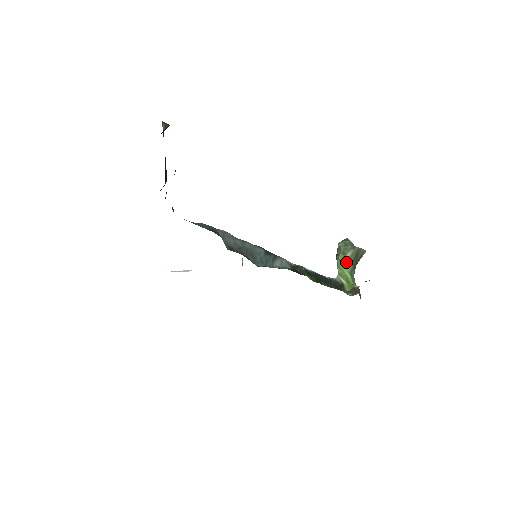
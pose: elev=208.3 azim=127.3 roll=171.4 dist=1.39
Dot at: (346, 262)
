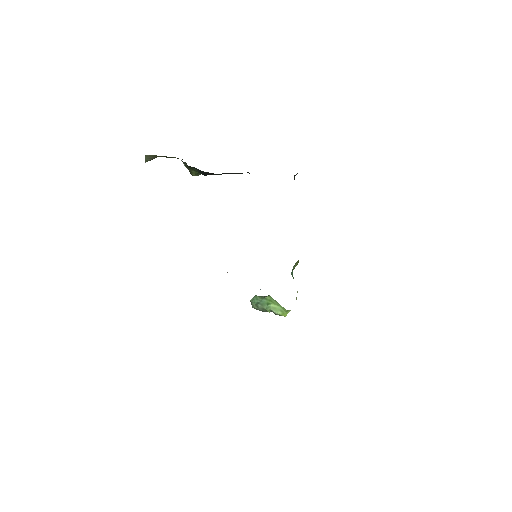
Dot at: occluded
